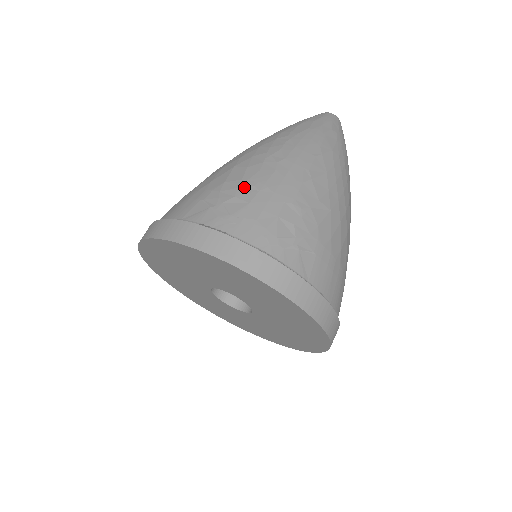
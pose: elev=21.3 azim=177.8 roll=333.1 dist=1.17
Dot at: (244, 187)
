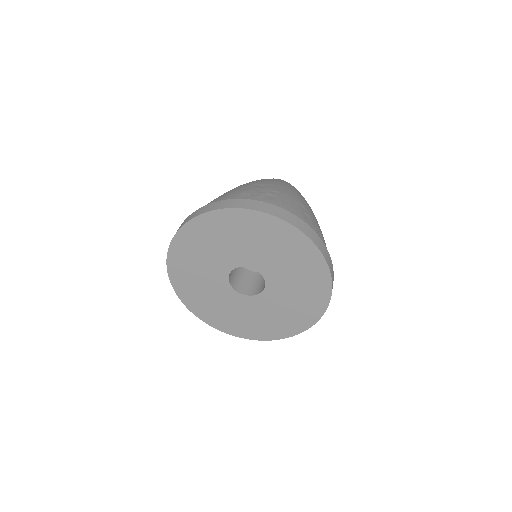
Dot at: (271, 190)
